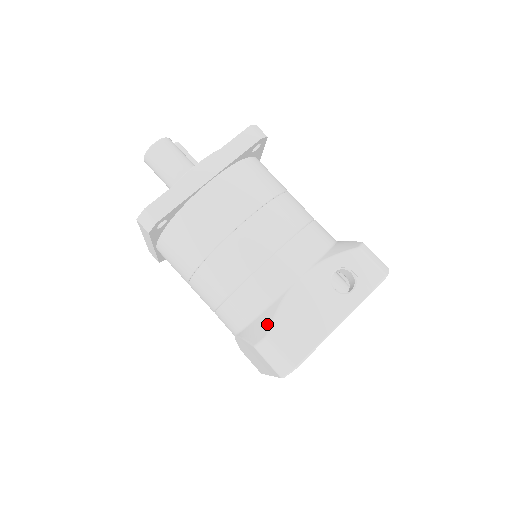
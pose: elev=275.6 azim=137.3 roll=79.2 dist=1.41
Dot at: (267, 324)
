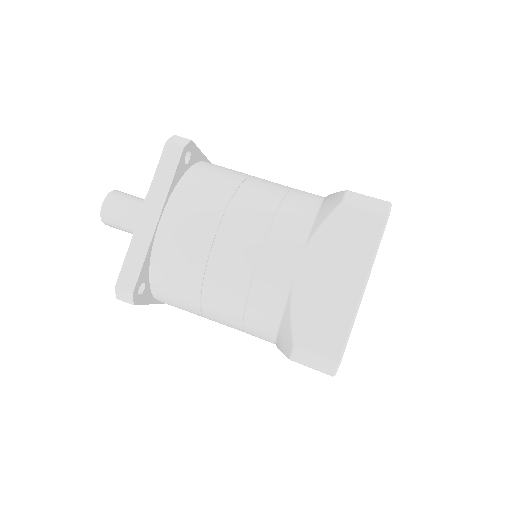
Dot at: (336, 194)
